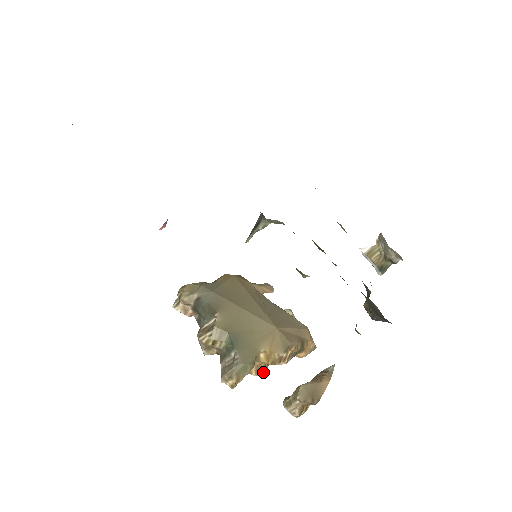
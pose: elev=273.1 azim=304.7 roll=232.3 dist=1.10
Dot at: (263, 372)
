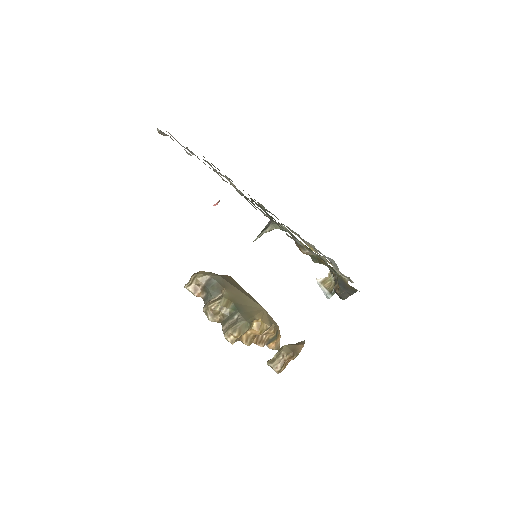
Dot at: (250, 343)
